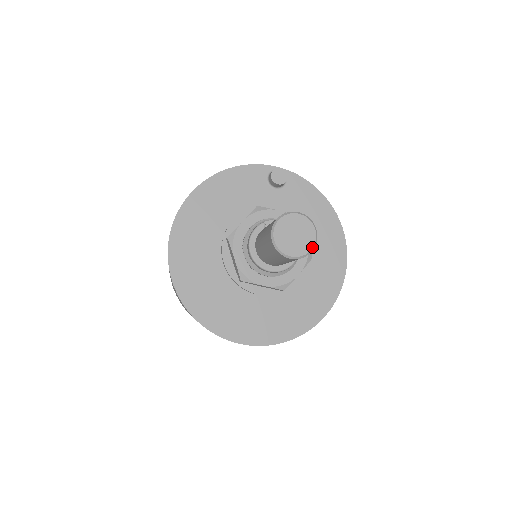
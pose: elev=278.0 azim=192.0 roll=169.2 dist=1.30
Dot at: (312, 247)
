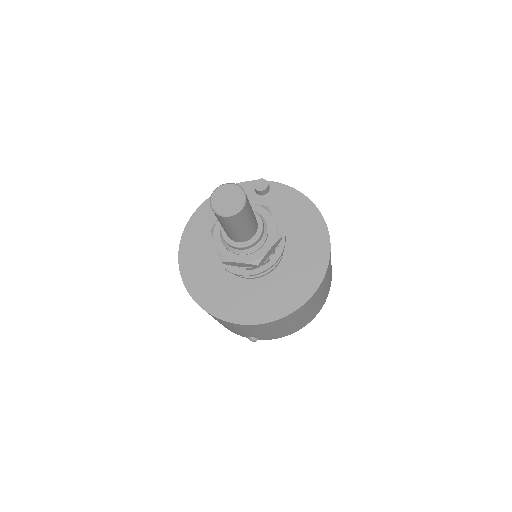
Dot at: (241, 205)
